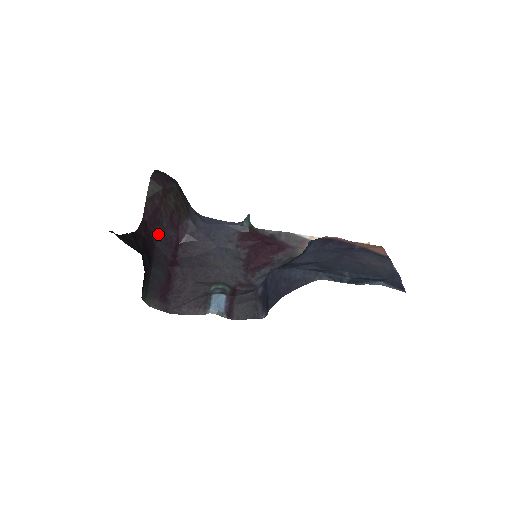
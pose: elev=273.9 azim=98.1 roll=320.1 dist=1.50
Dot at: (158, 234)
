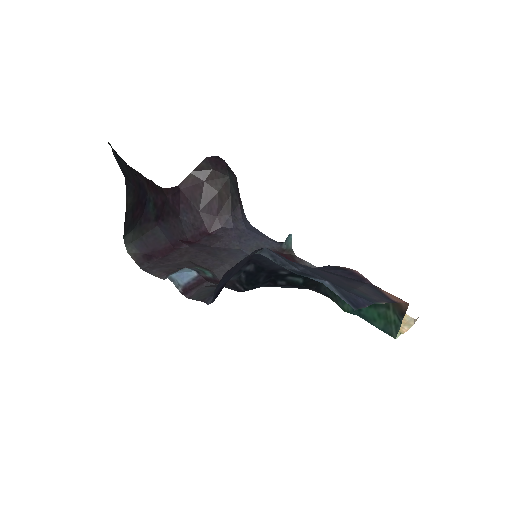
Dot at: (189, 210)
